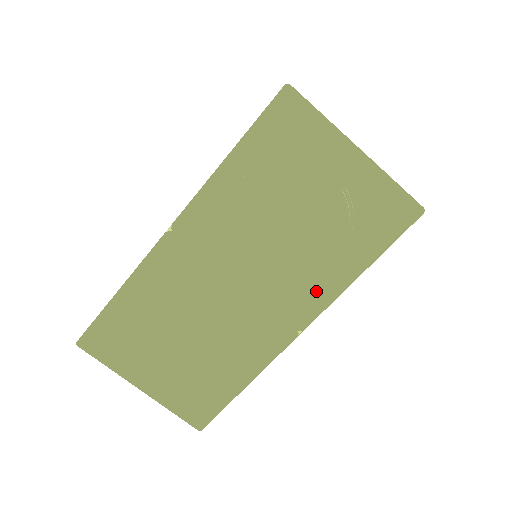
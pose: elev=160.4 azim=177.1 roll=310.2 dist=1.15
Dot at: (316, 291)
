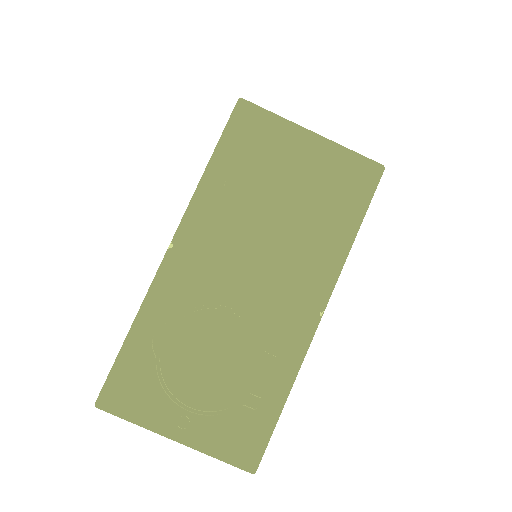
Dot at: (322, 266)
